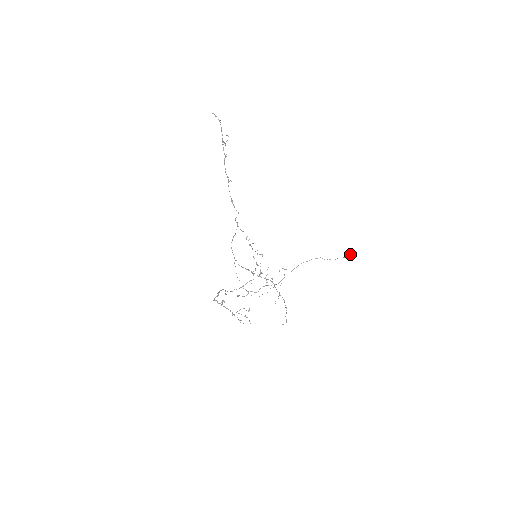
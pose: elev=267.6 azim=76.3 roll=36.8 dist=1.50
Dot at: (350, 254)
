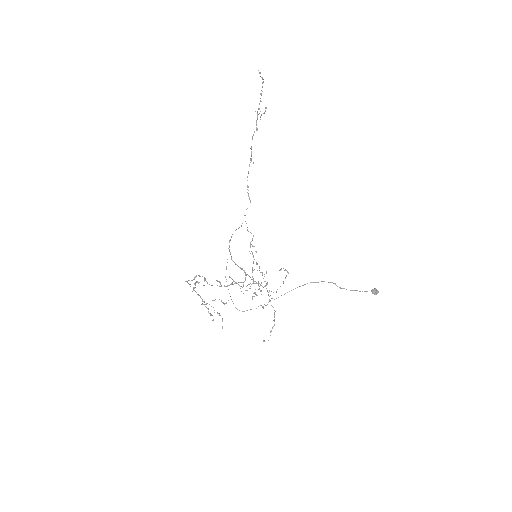
Dot at: (371, 290)
